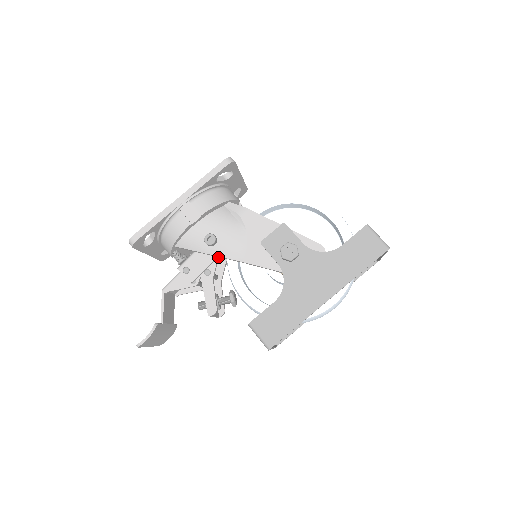
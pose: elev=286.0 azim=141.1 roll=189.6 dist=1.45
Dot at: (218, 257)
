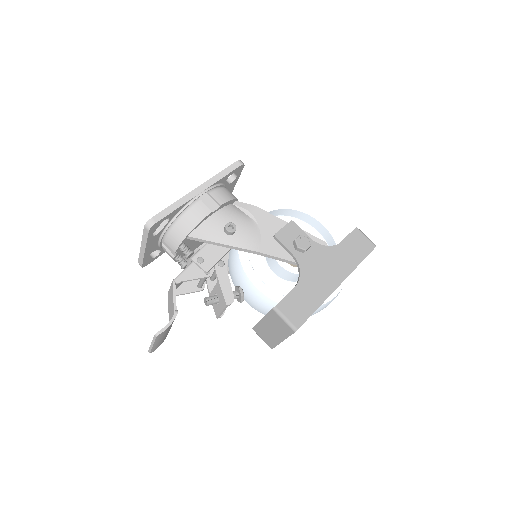
Dot at: (229, 250)
